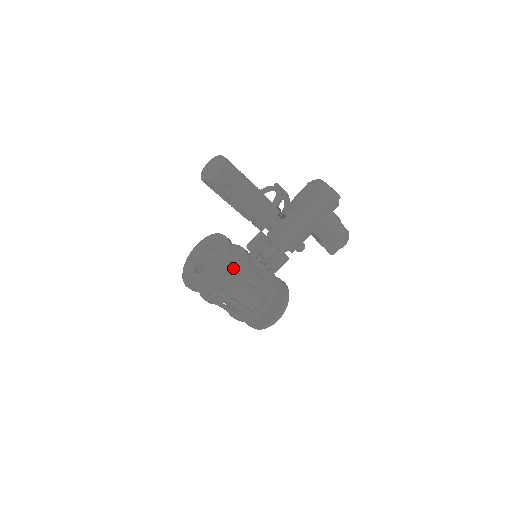
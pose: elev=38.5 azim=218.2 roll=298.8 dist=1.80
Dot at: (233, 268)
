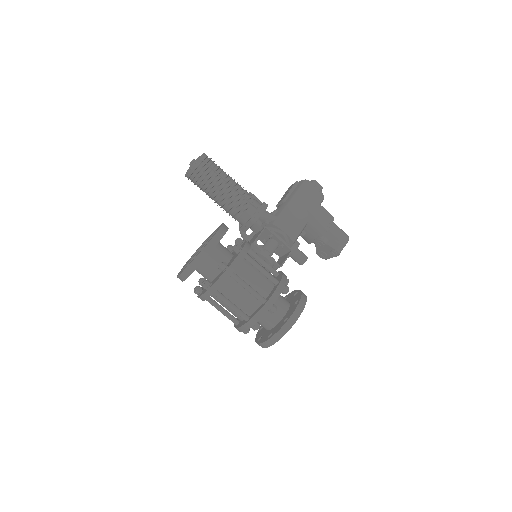
Dot at: (232, 254)
